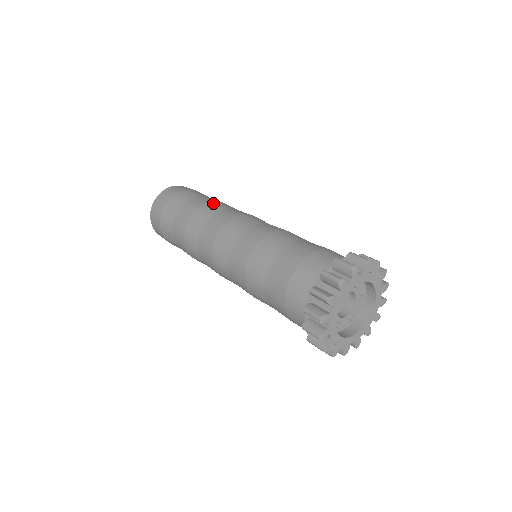
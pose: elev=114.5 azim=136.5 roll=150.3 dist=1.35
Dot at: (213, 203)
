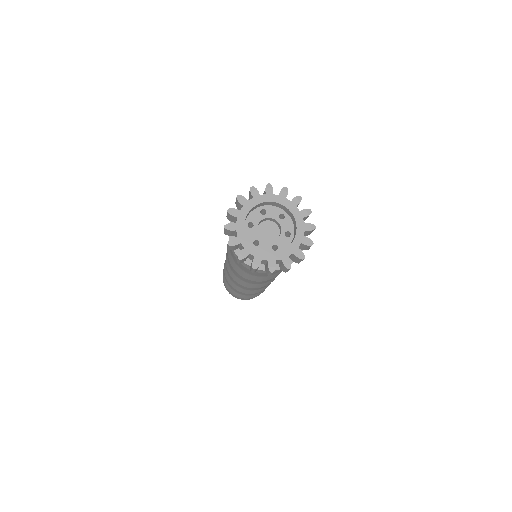
Dot at: occluded
